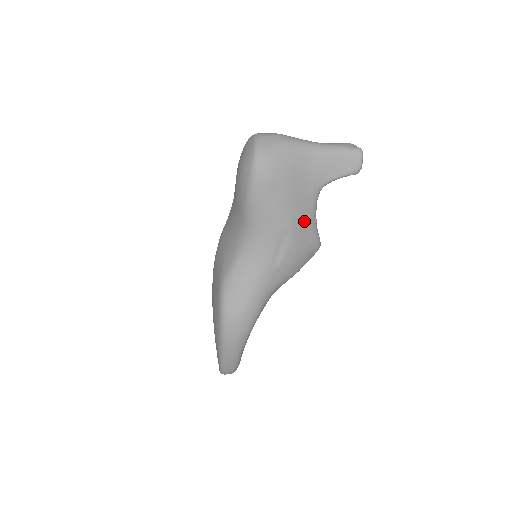
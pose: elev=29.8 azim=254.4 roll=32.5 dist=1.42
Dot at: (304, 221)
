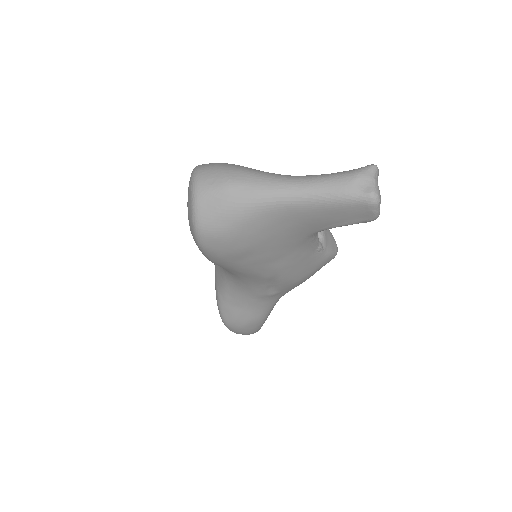
Dot at: (299, 260)
